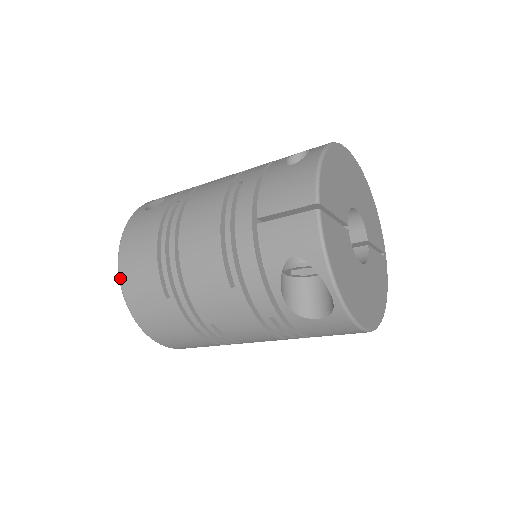
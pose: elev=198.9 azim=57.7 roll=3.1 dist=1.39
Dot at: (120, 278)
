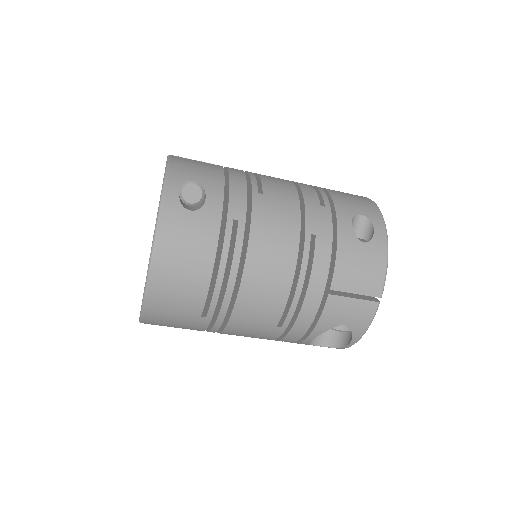
Dot at: (149, 287)
